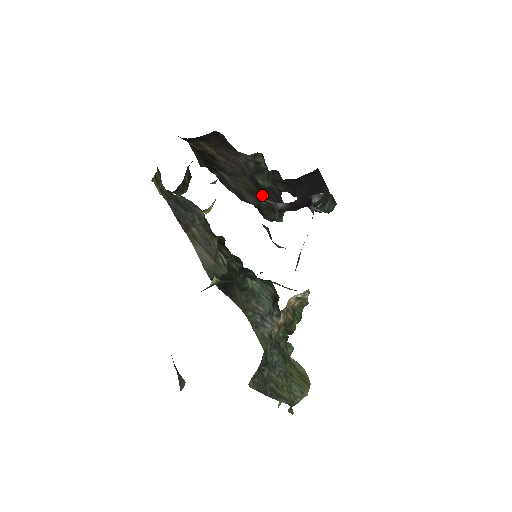
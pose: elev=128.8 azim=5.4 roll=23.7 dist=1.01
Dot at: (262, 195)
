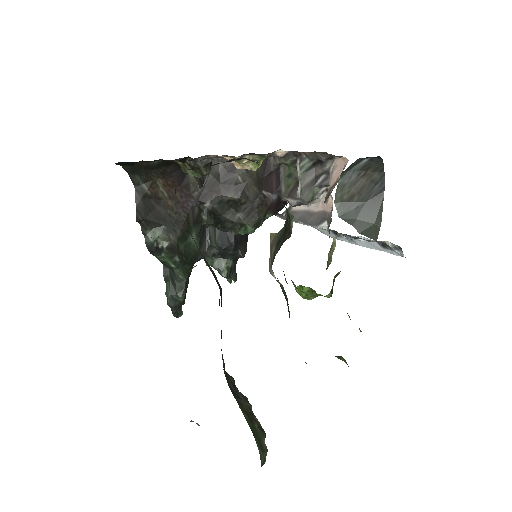
Dot at: (263, 185)
